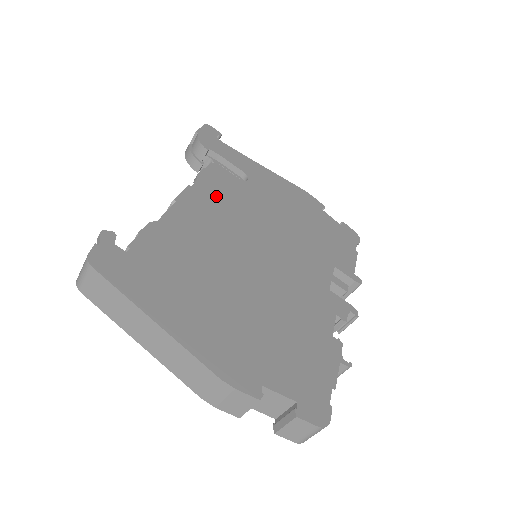
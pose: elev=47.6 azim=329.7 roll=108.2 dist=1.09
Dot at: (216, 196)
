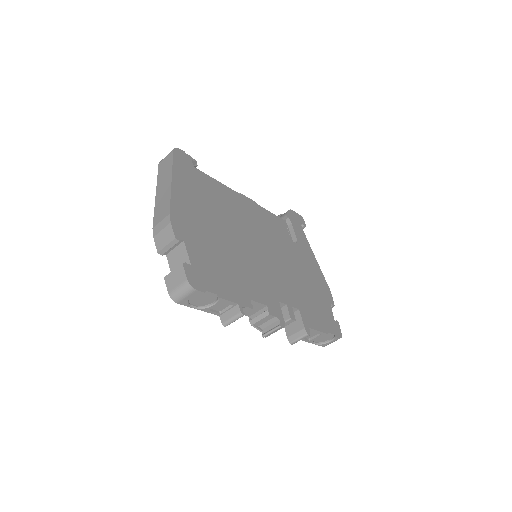
Dot at: (265, 219)
